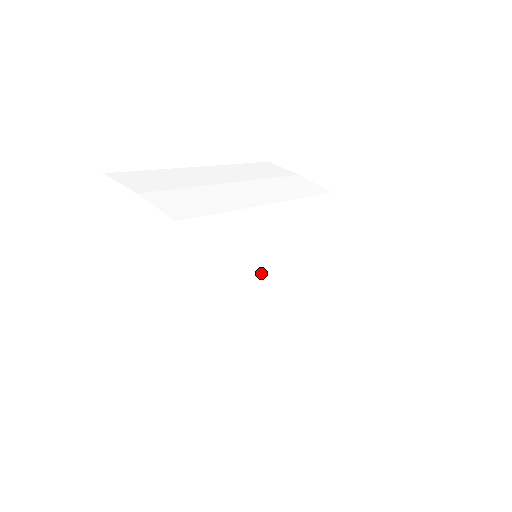
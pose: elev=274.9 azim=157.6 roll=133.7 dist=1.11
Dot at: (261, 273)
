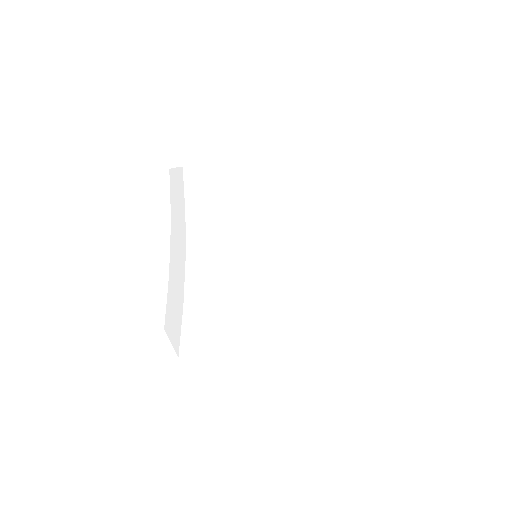
Dot at: (210, 277)
